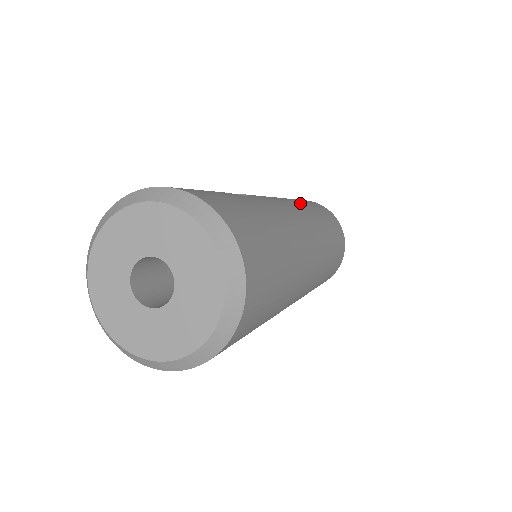
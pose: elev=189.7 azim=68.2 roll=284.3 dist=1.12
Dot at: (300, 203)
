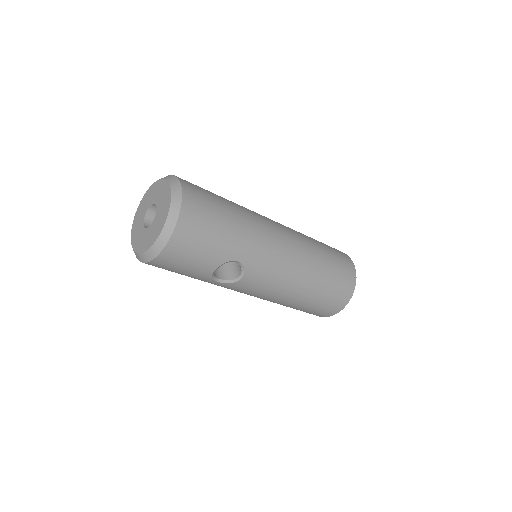
Dot at: occluded
